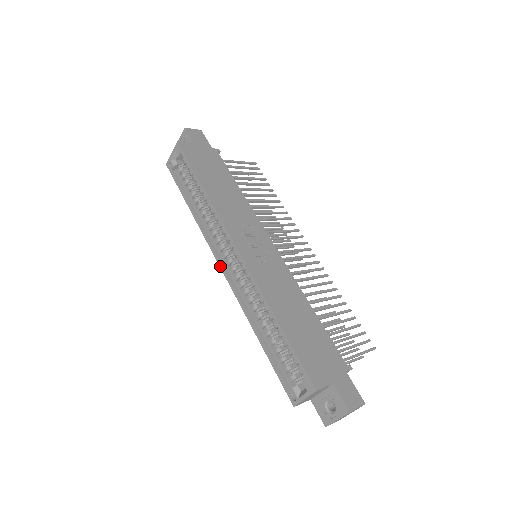
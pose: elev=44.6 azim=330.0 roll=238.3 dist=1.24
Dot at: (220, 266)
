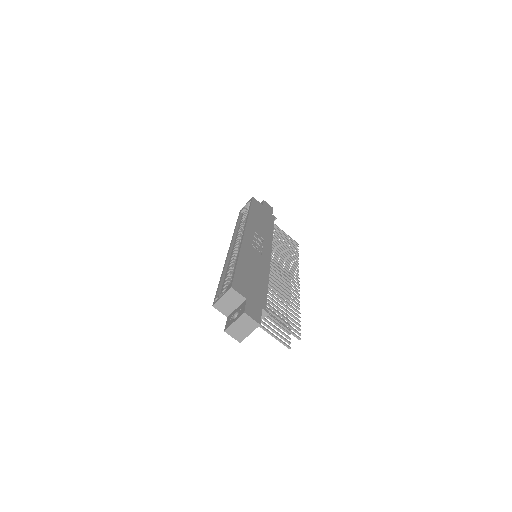
Dot at: (230, 247)
